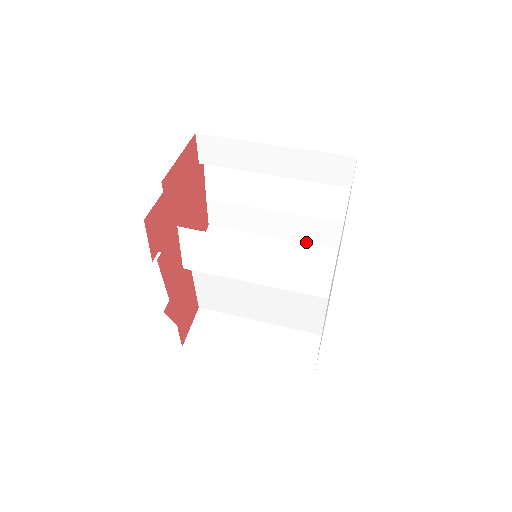
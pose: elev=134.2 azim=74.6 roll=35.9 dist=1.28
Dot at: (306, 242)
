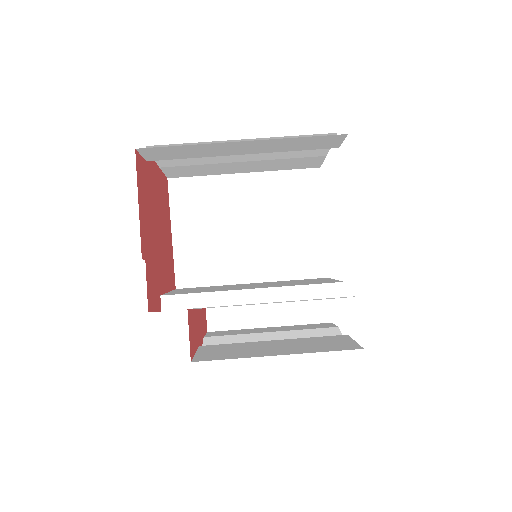
Dot at: (283, 169)
